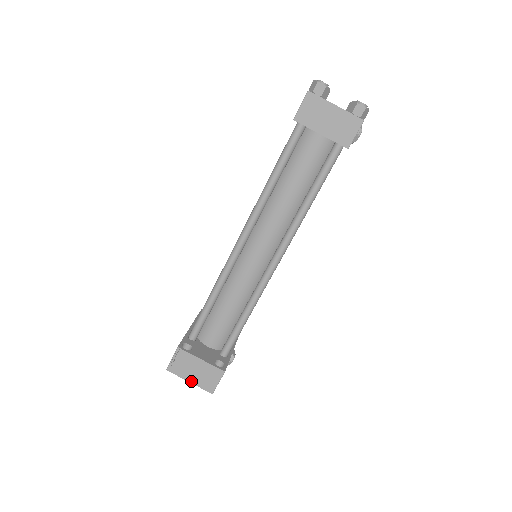
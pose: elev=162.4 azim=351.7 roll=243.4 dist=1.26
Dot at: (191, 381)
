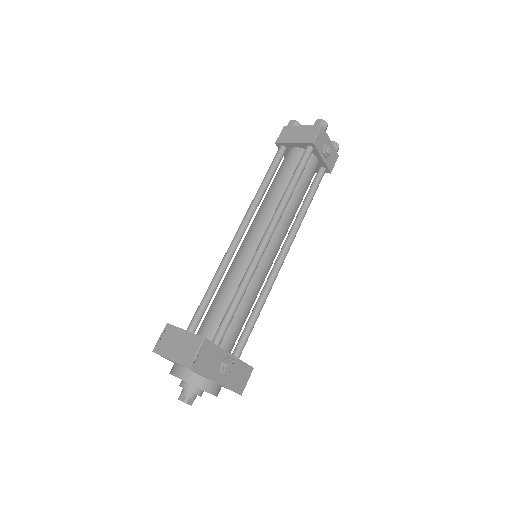
Dot at: (171, 358)
